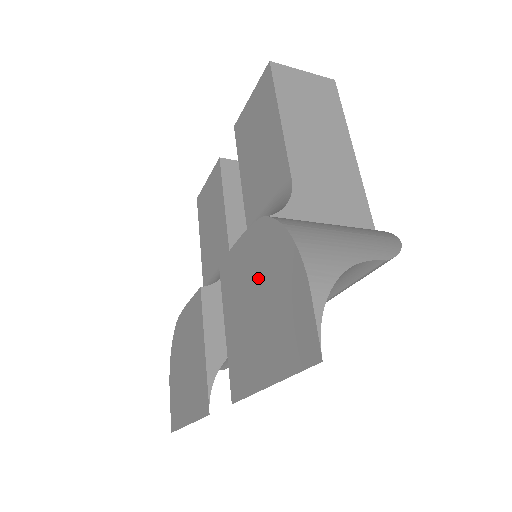
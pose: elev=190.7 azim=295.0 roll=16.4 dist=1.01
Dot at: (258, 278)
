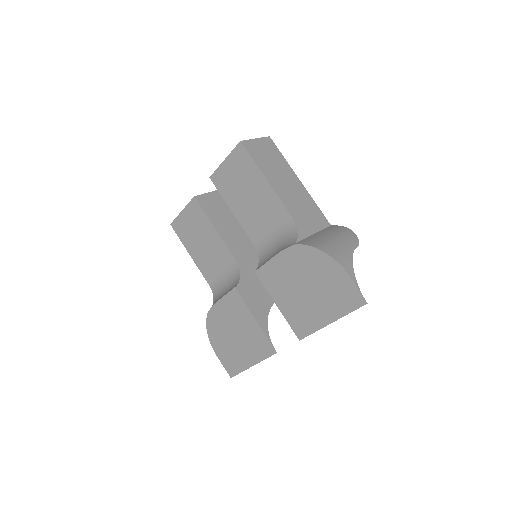
Dot at: (303, 276)
